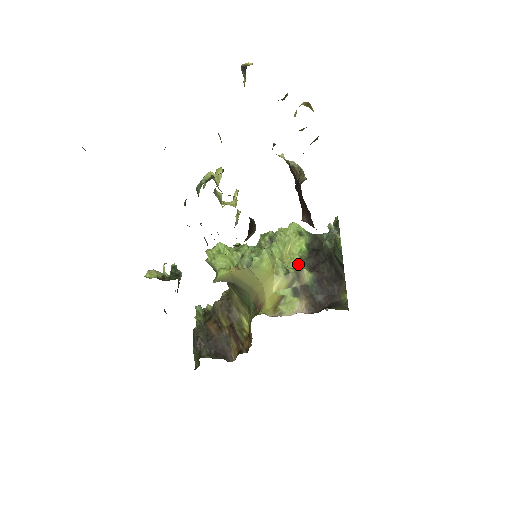
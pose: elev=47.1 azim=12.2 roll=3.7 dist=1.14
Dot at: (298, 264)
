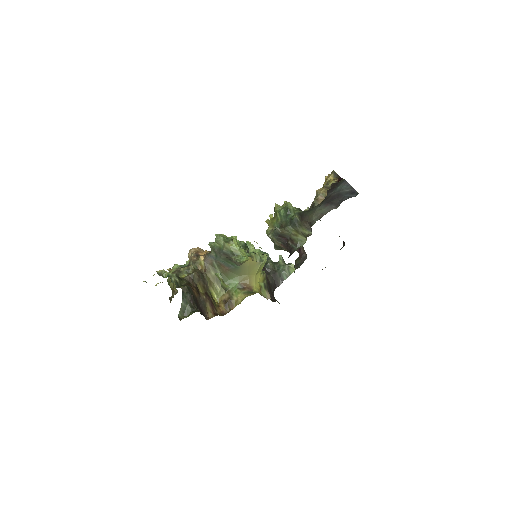
Dot at: occluded
